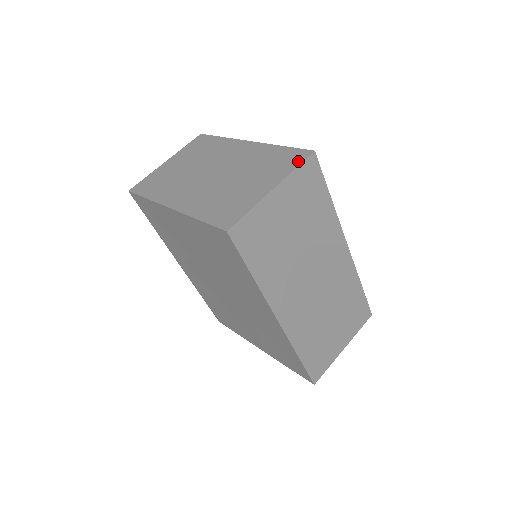
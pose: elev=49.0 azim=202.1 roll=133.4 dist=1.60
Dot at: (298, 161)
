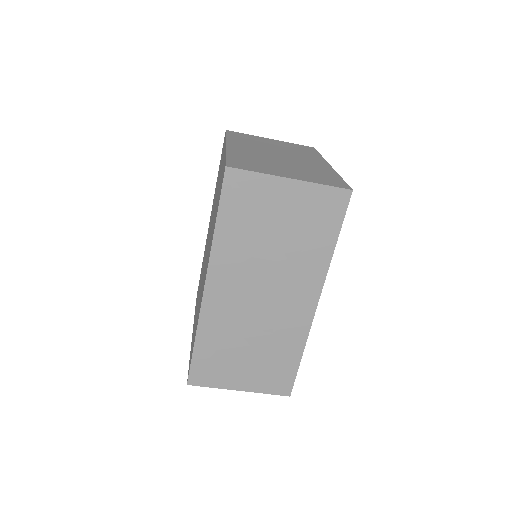
Dot at: (333, 184)
